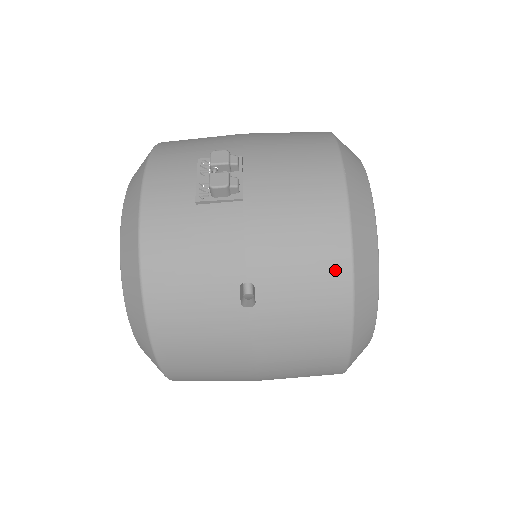
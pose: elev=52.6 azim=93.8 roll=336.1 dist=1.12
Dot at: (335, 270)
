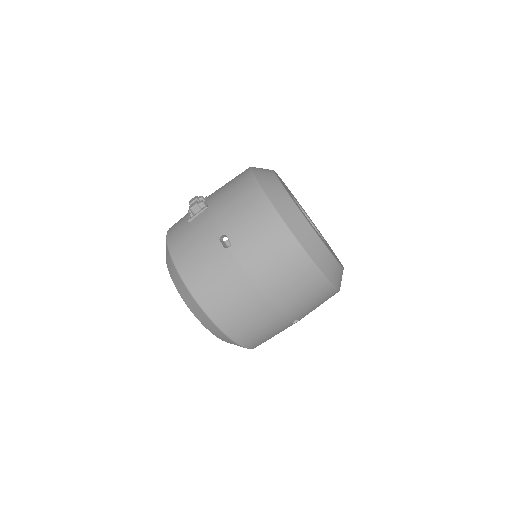
Dot at: (260, 204)
